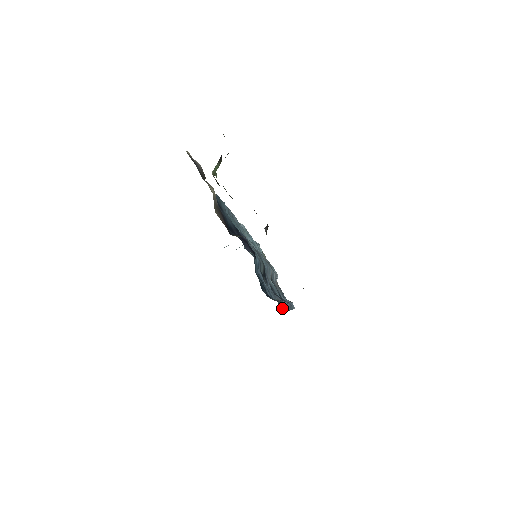
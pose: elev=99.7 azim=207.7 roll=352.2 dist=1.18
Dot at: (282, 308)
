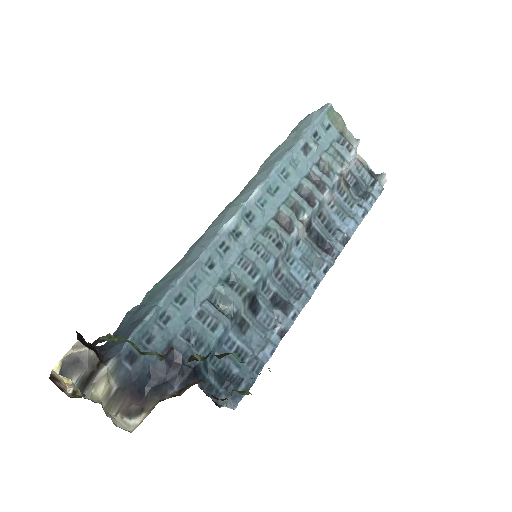
Dot at: (238, 397)
